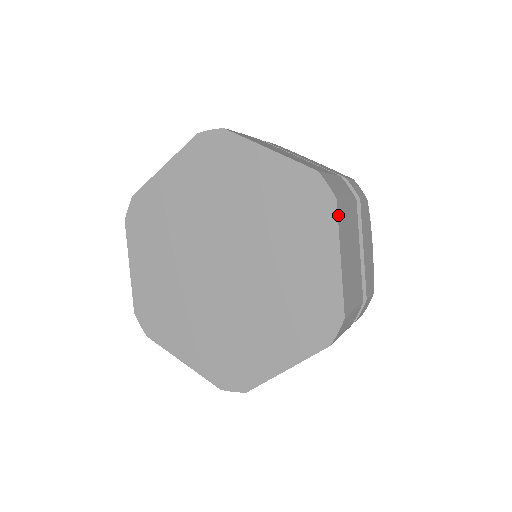
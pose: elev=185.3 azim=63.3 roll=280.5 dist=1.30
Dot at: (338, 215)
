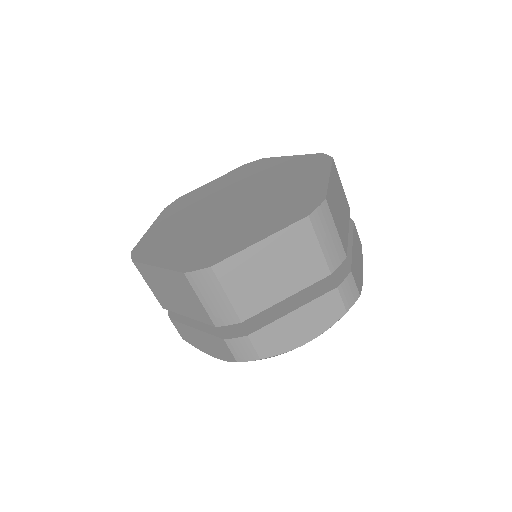
Dot at: (332, 164)
